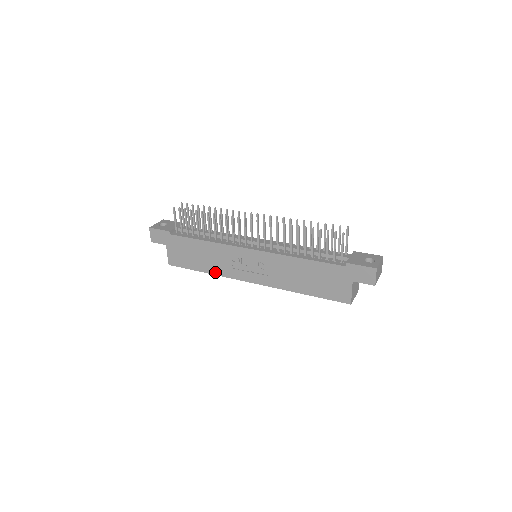
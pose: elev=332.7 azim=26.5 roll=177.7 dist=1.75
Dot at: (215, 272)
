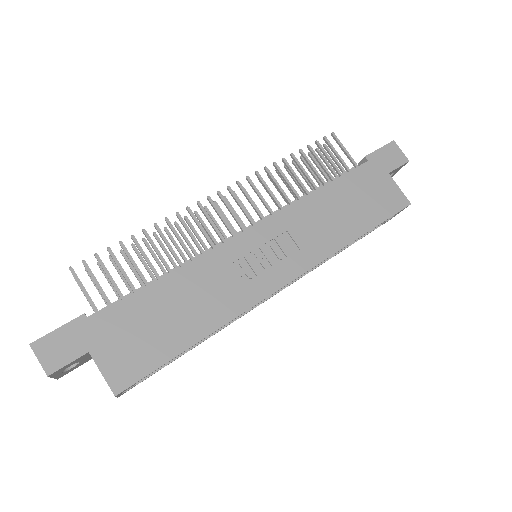
Dot at: (219, 321)
